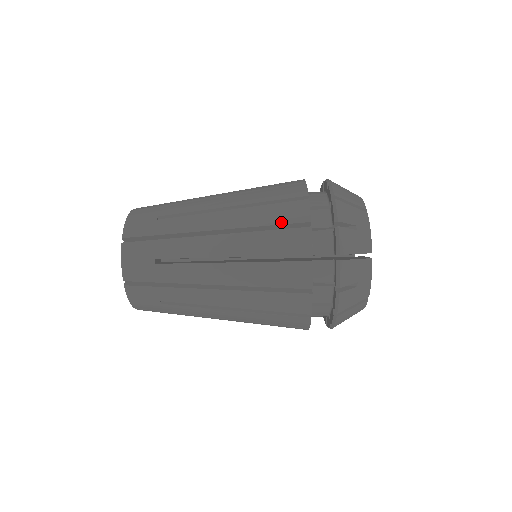
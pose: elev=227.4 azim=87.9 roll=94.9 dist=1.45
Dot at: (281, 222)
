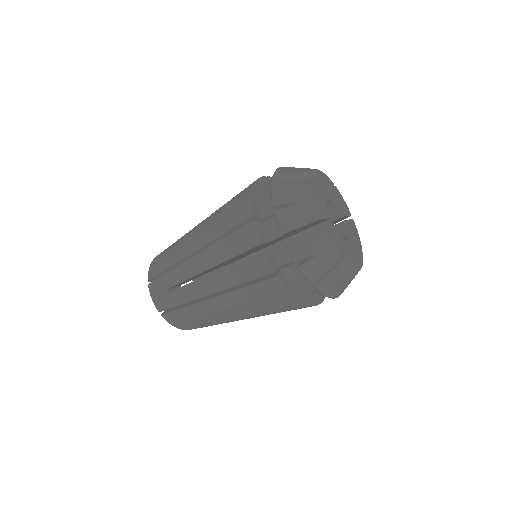
Dot at: occluded
